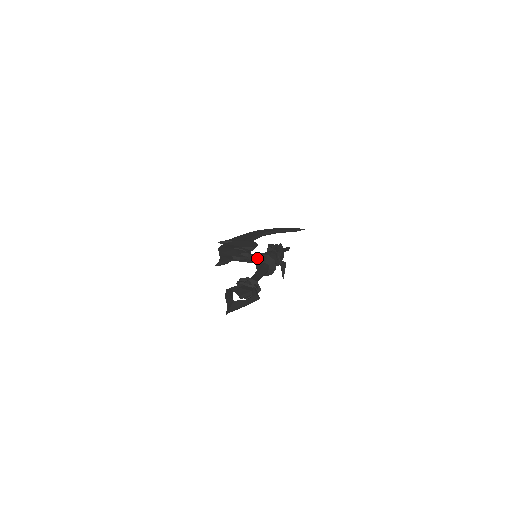
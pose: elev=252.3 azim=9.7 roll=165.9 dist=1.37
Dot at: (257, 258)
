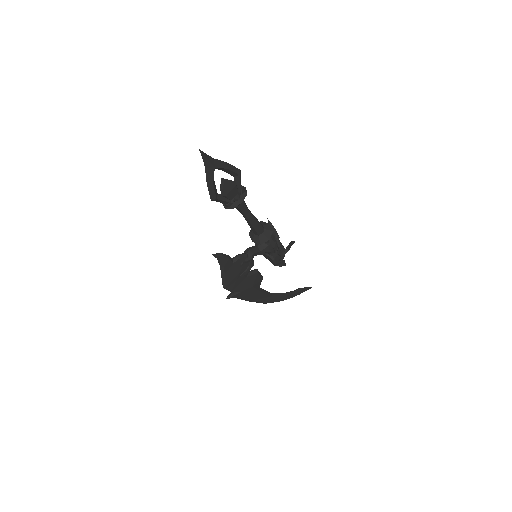
Dot at: (254, 247)
